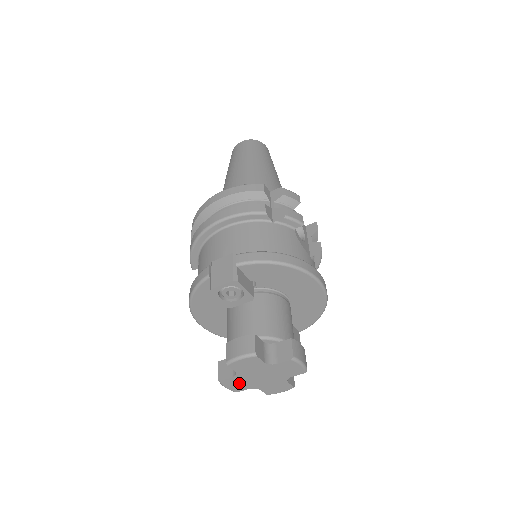
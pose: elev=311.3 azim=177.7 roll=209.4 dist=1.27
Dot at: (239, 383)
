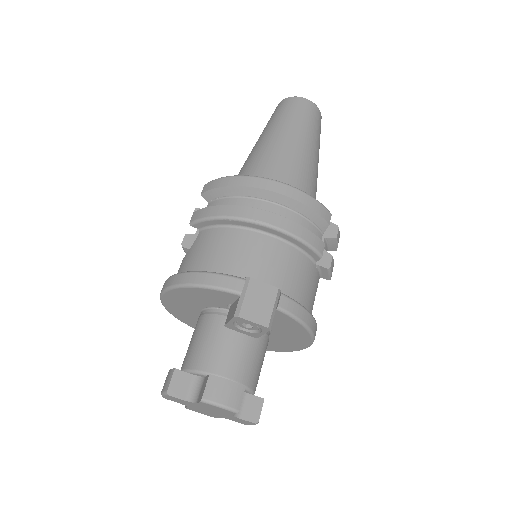
Dot at: (181, 401)
